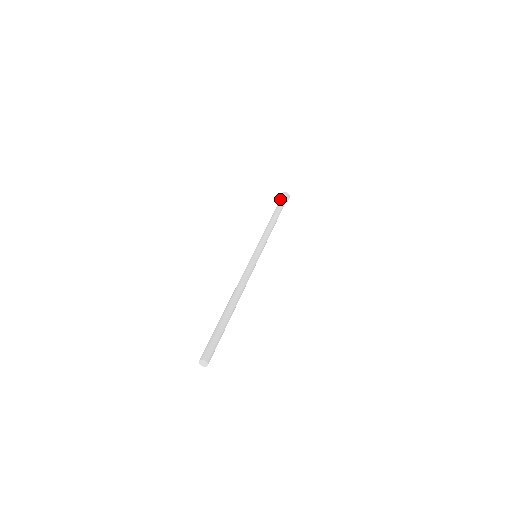
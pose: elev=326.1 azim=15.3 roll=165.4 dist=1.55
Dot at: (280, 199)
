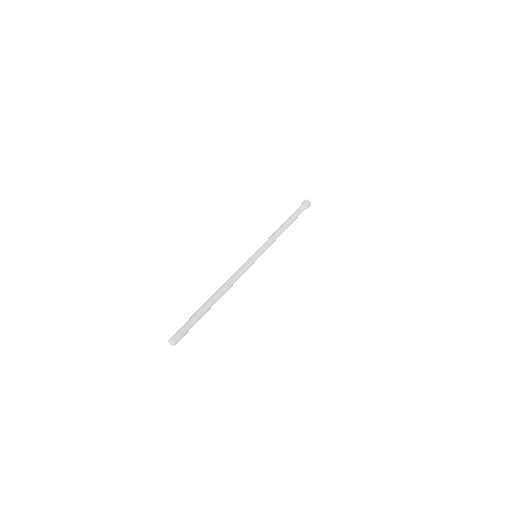
Dot at: occluded
